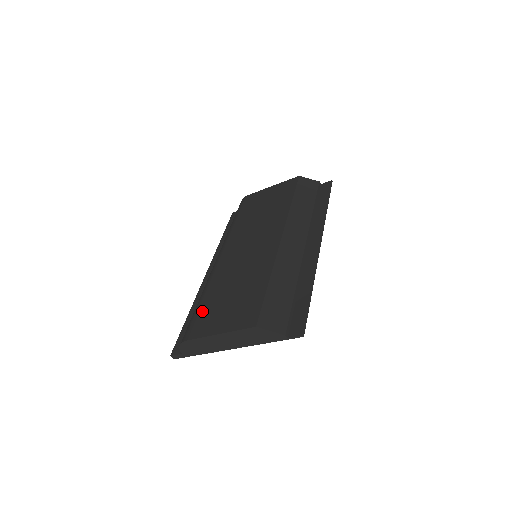
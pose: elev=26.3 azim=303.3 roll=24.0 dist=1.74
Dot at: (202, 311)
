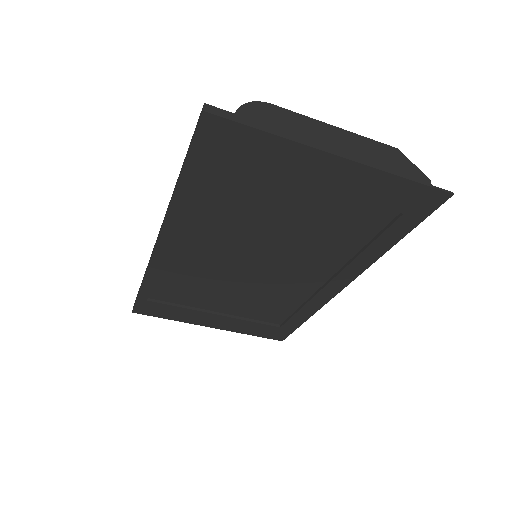
Dot at: occluded
